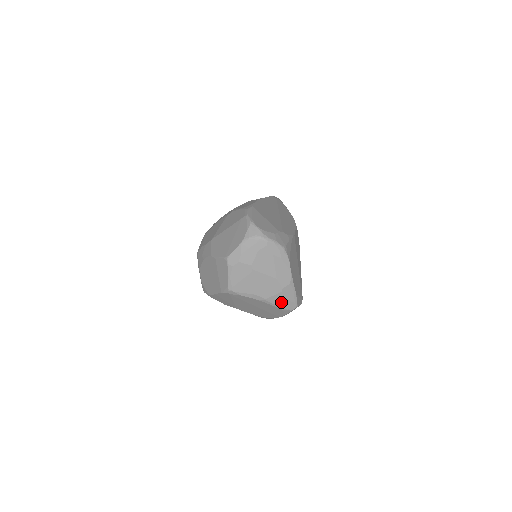
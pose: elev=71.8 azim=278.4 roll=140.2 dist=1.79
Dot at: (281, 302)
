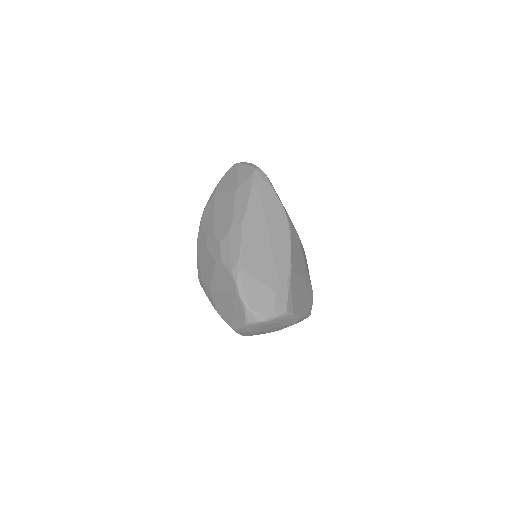
Dot at: occluded
